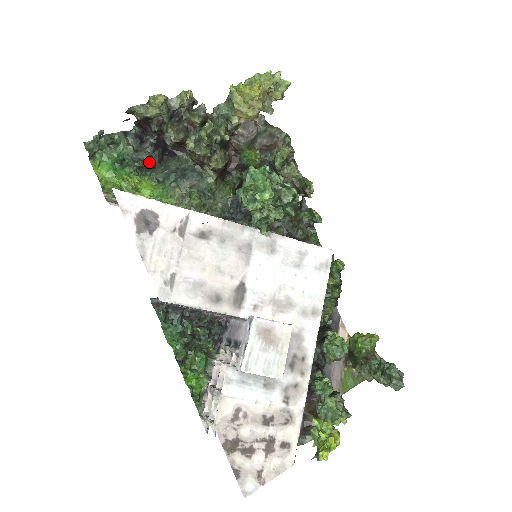
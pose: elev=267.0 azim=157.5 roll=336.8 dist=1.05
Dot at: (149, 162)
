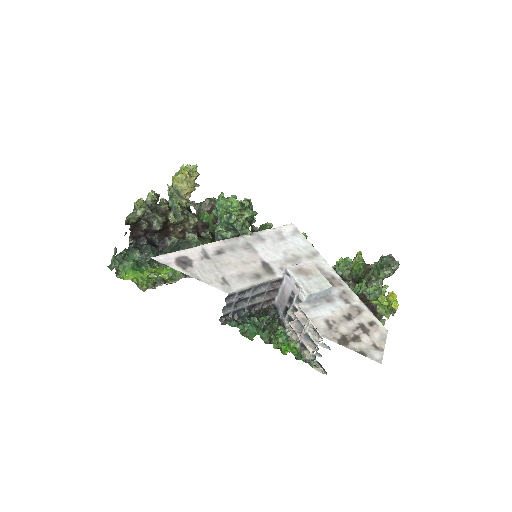
Dot at: (153, 253)
